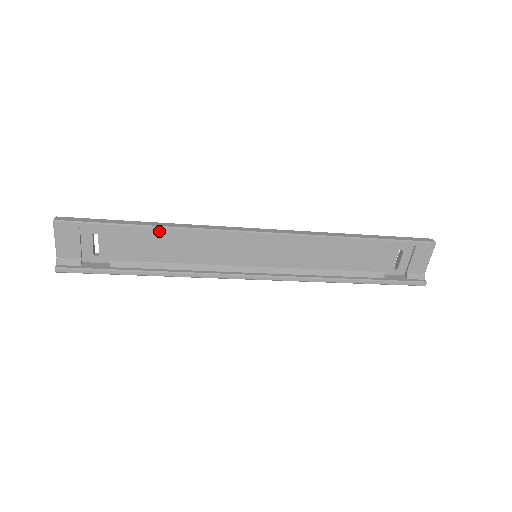
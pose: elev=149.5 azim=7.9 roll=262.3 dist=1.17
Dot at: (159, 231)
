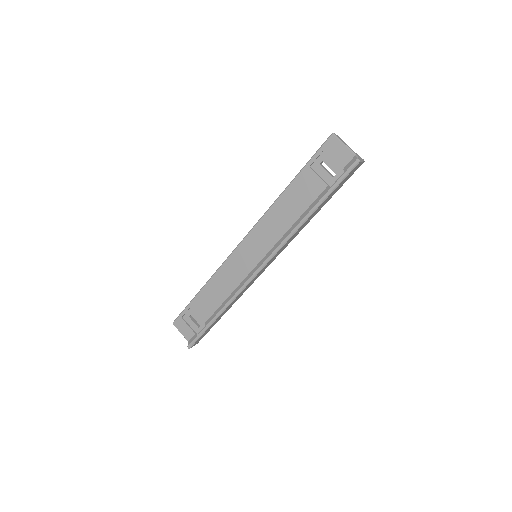
Dot at: (206, 288)
